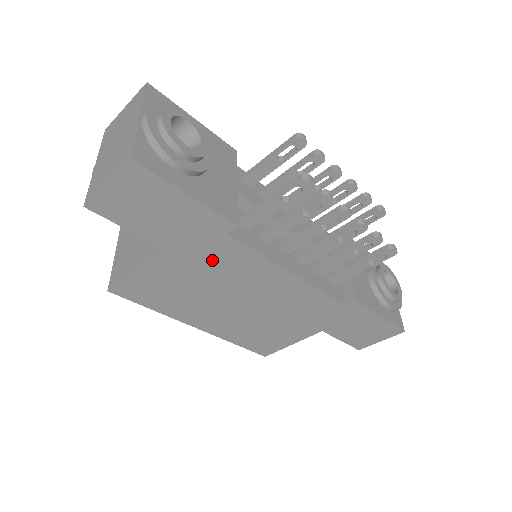
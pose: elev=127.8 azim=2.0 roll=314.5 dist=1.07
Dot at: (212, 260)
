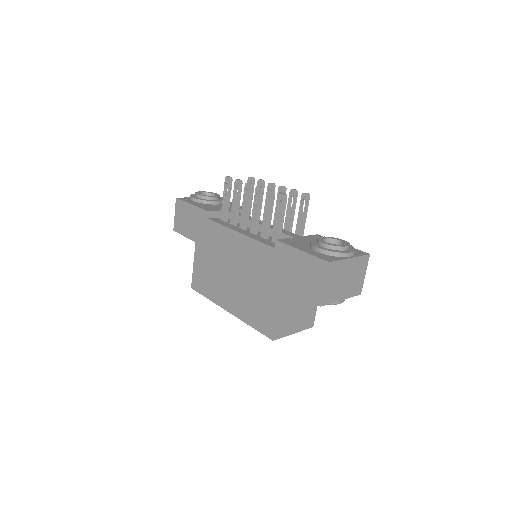
Dot at: (210, 241)
